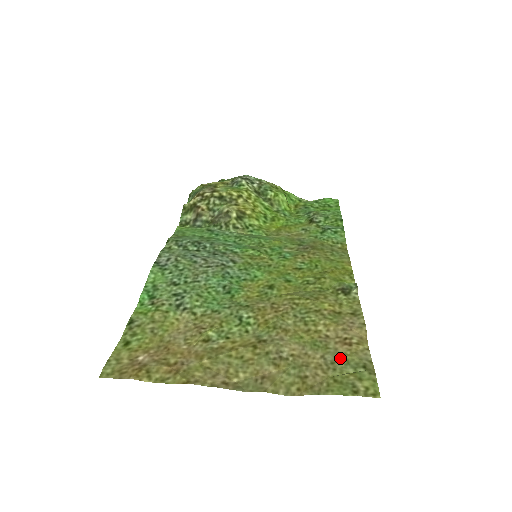
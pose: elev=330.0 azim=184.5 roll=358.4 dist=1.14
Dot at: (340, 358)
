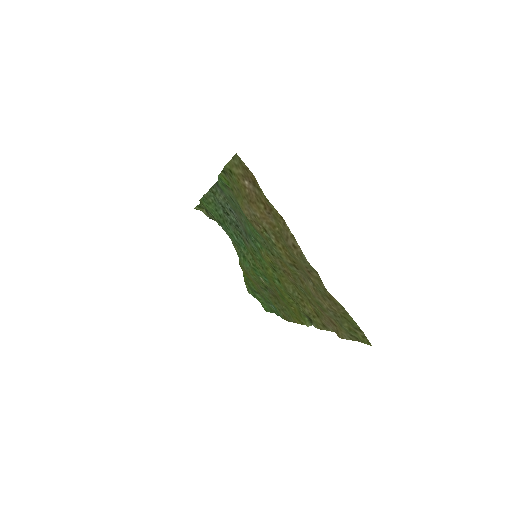
Dot at: (336, 320)
